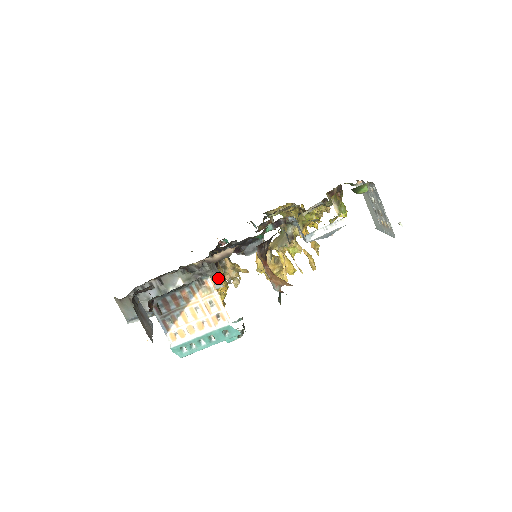
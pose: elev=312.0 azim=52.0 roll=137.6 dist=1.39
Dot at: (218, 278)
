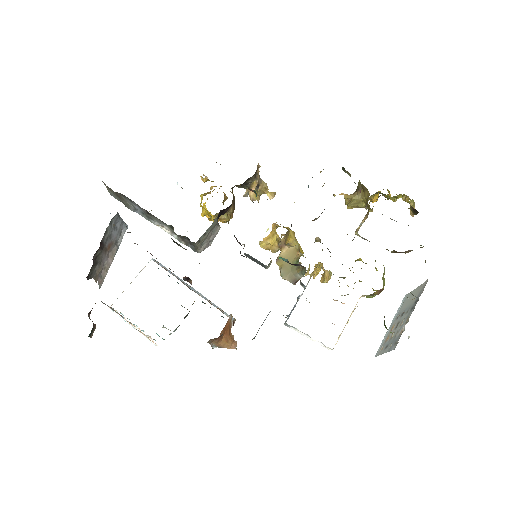
Dot at: (208, 241)
